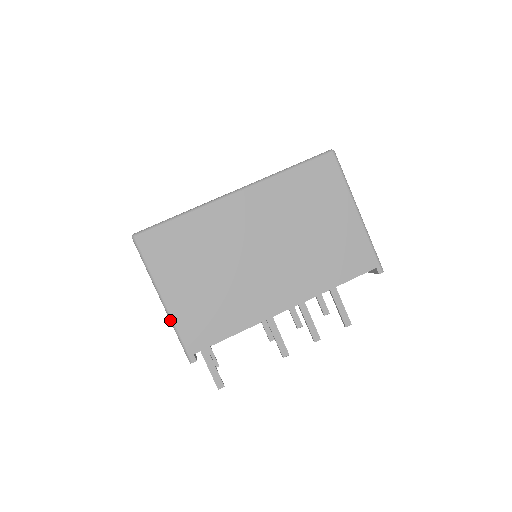
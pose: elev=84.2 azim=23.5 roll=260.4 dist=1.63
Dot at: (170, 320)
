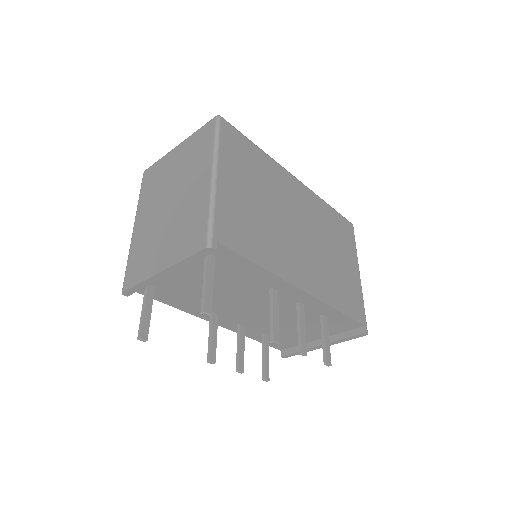
Dot at: (211, 195)
